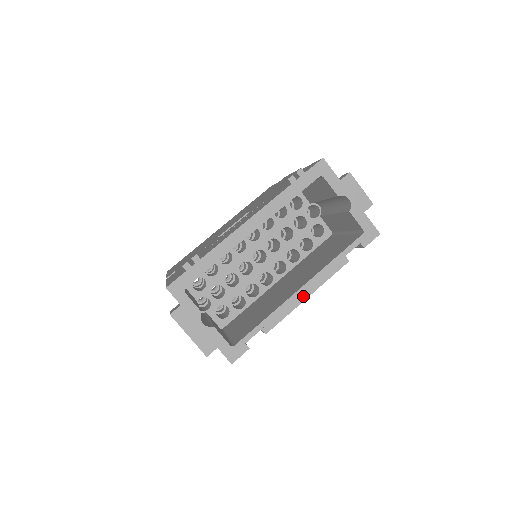
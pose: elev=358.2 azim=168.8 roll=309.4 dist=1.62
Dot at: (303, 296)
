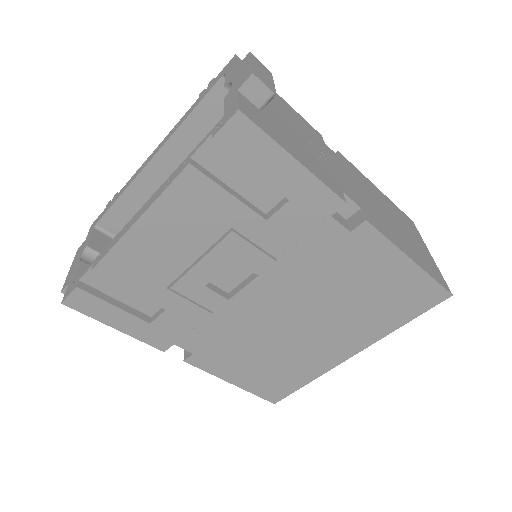
Dot at: (134, 221)
